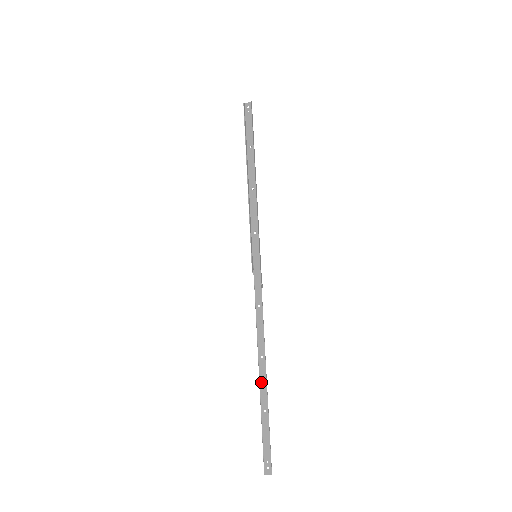
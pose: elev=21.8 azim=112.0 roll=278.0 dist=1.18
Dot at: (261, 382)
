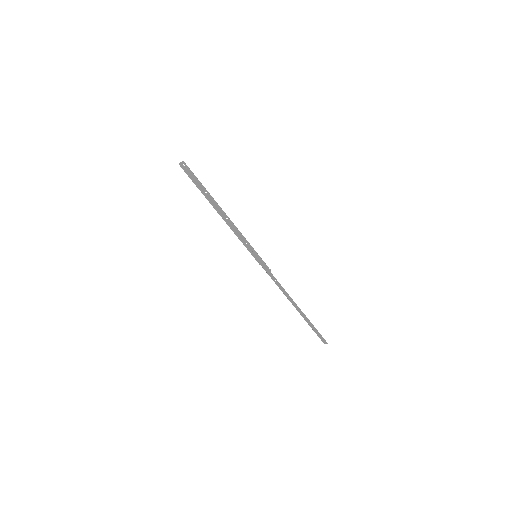
Dot at: (299, 312)
